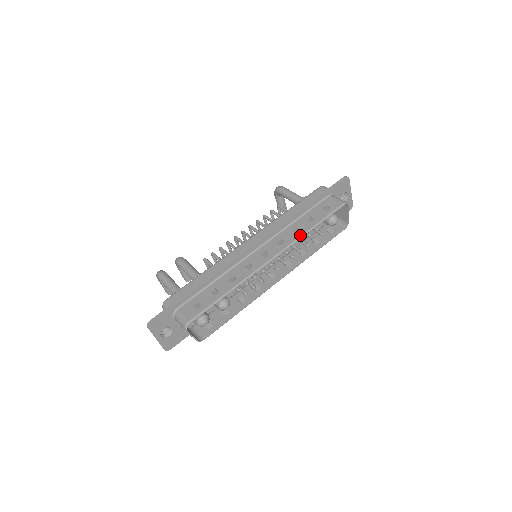
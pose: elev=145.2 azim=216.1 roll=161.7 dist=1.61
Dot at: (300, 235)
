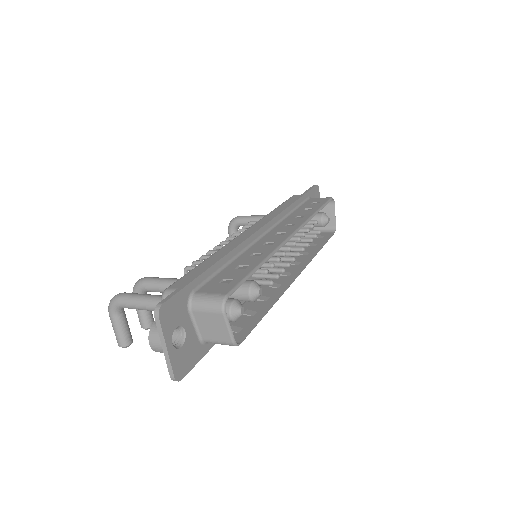
Dot at: (308, 217)
